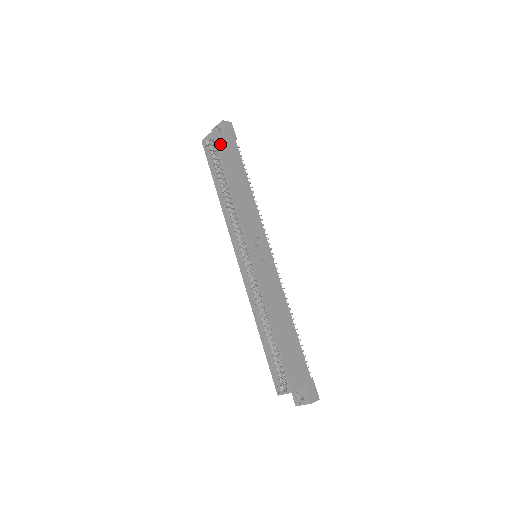
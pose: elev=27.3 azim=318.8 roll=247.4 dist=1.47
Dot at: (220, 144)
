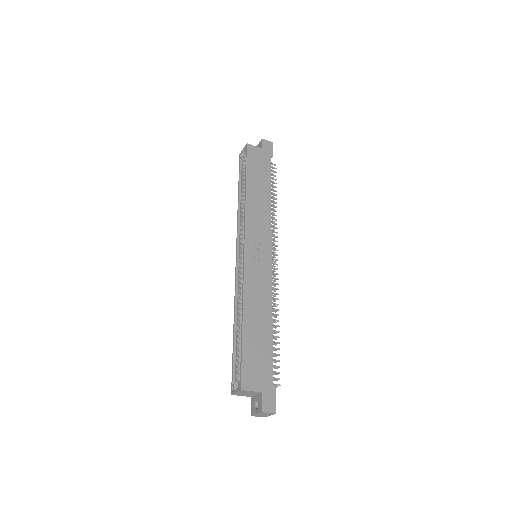
Dot at: (250, 155)
